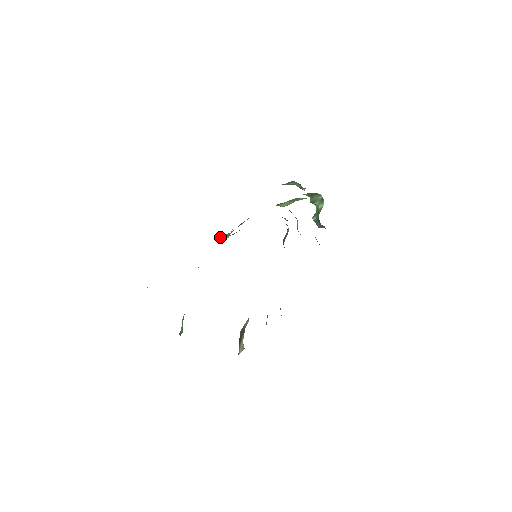
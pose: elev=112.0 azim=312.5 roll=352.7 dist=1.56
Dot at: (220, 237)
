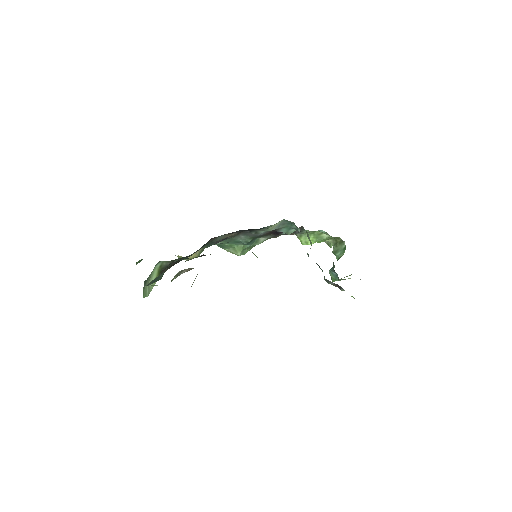
Dot at: (232, 246)
